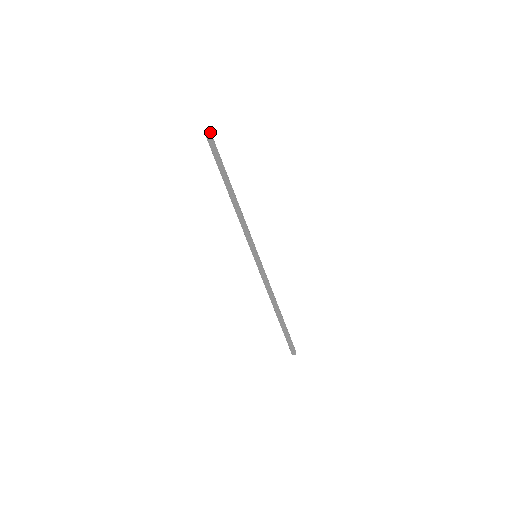
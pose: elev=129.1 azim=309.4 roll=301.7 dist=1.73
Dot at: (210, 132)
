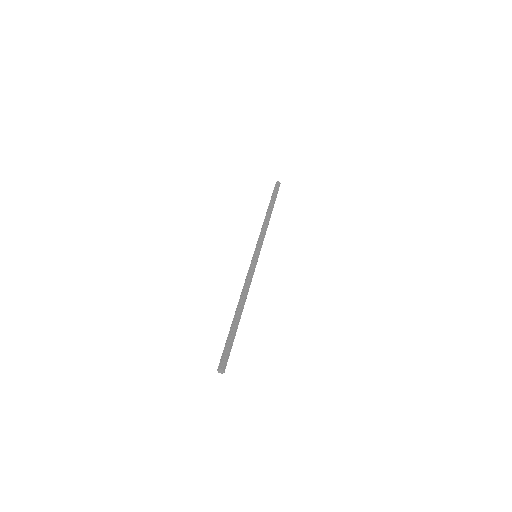
Dot at: (279, 182)
